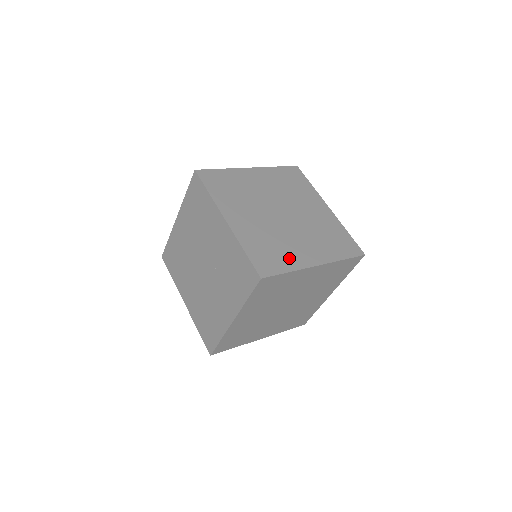
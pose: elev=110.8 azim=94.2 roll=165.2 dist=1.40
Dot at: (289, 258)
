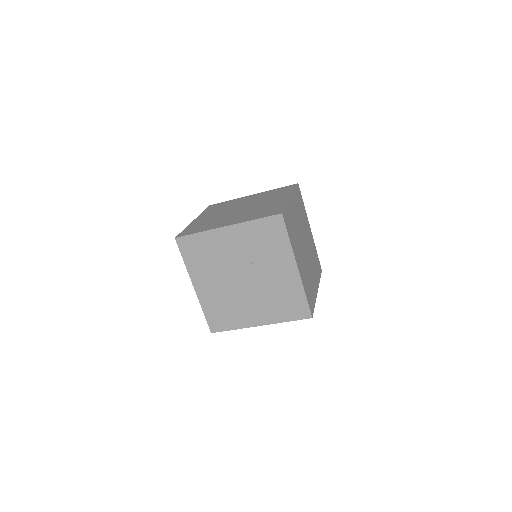
Dot at: (276, 205)
